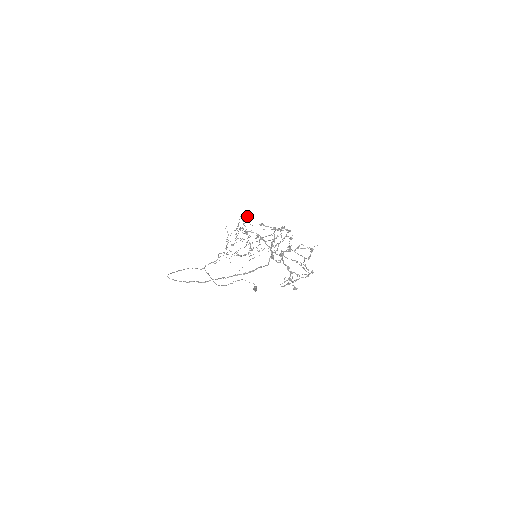
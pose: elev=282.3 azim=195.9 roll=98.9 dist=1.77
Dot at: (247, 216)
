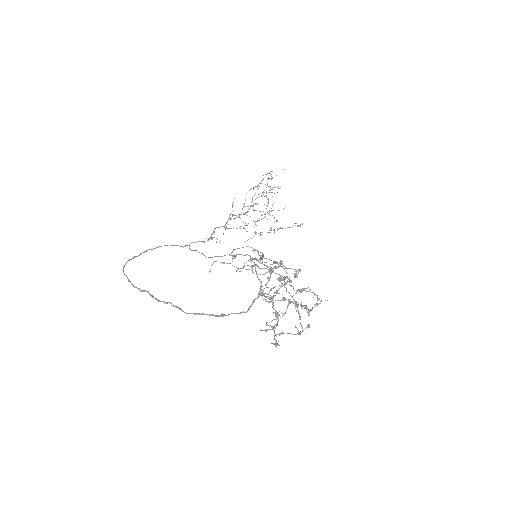
Dot at: occluded
